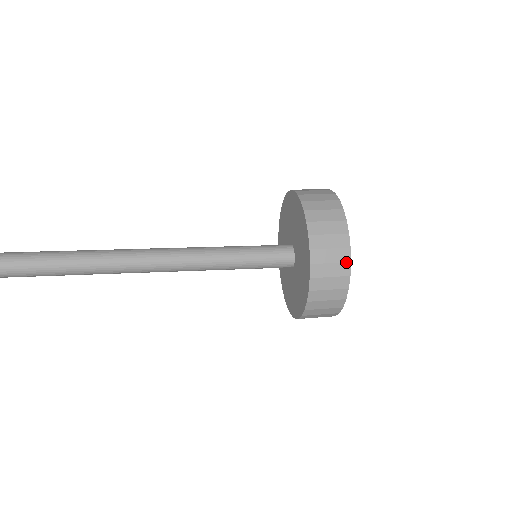
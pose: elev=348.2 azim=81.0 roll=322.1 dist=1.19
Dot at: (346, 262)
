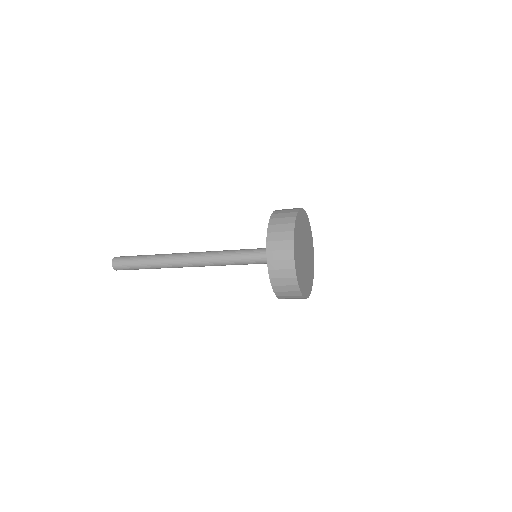
Dot at: (293, 217)
